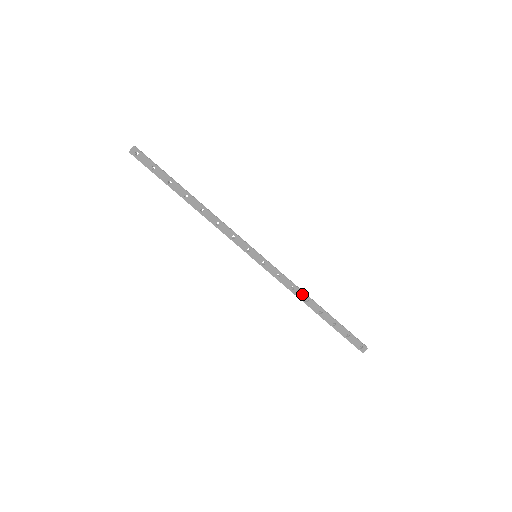
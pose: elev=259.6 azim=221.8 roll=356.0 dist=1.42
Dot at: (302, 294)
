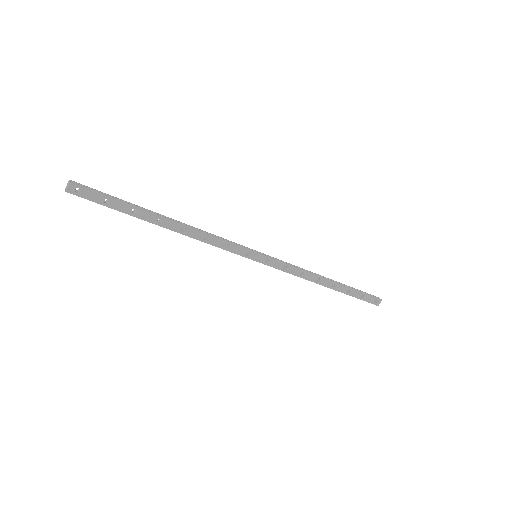
Dot at: (312, 276)
